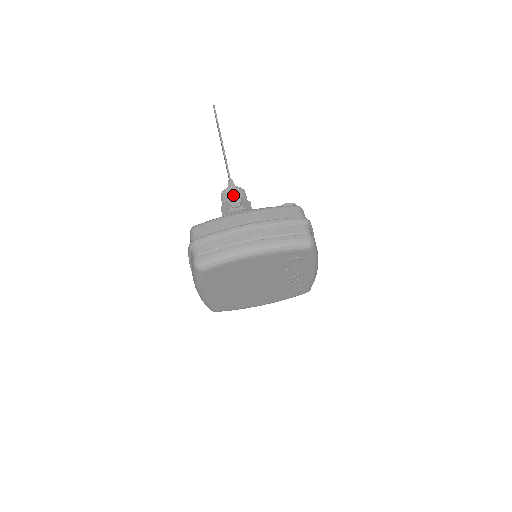
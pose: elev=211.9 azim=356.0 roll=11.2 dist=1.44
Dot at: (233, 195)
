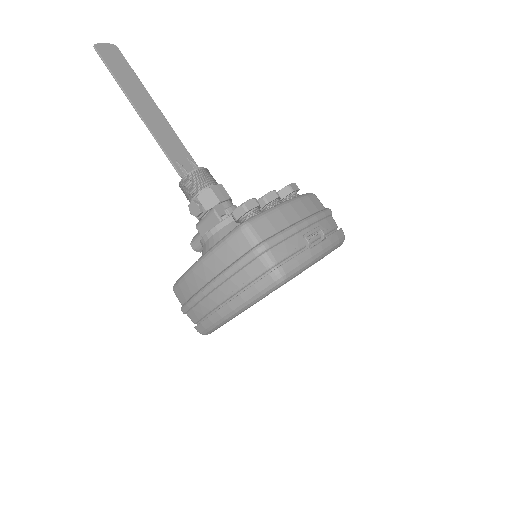
Dot at: (189, 194)
